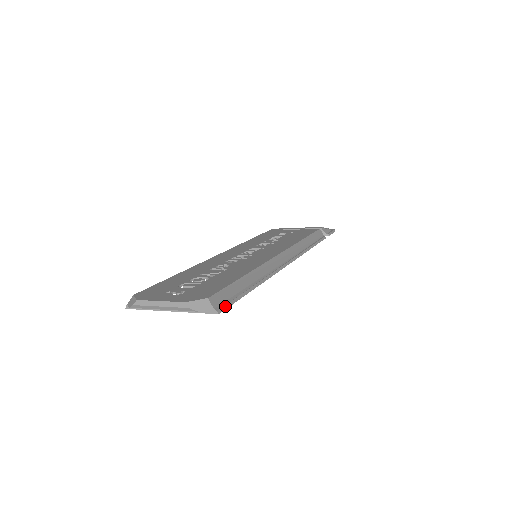
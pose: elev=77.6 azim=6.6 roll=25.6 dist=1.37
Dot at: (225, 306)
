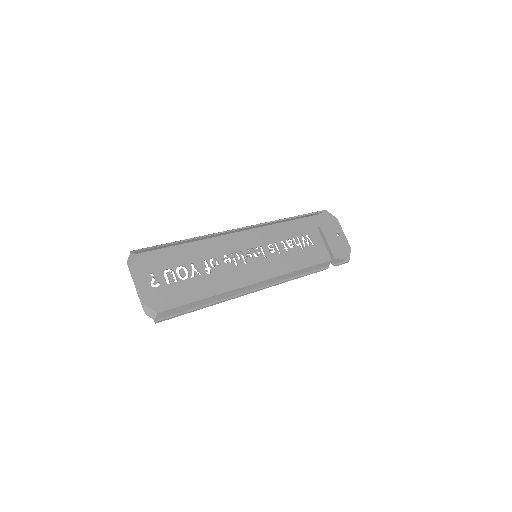
Dot at: (165, 319)
